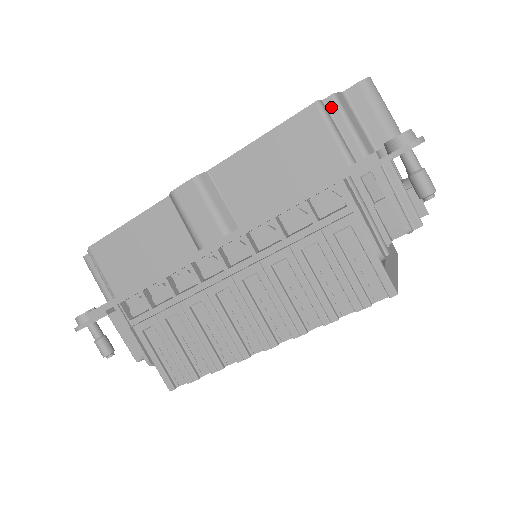
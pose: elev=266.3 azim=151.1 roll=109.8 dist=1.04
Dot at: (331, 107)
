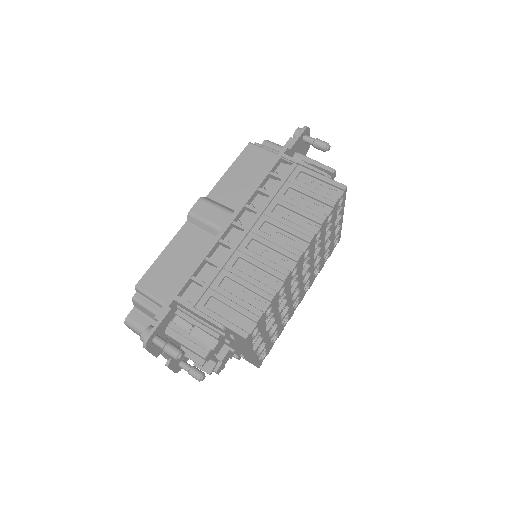
Dot at: occluded
